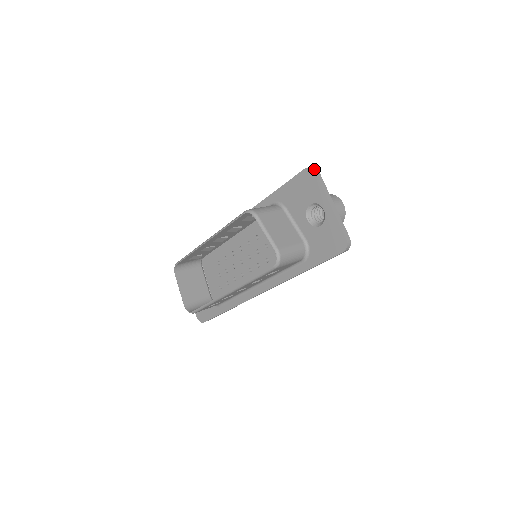
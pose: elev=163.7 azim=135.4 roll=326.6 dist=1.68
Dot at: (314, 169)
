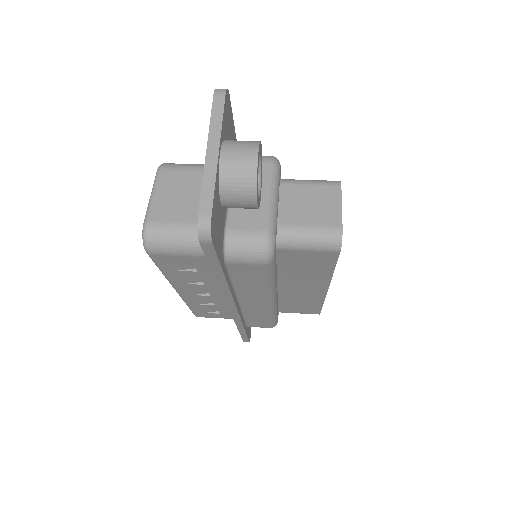
Dot at: (219, 90)
